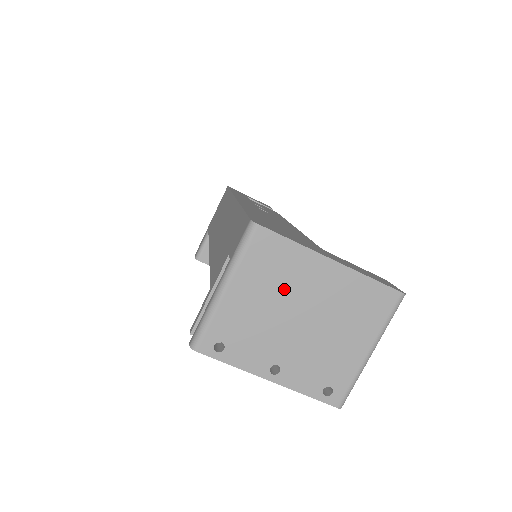
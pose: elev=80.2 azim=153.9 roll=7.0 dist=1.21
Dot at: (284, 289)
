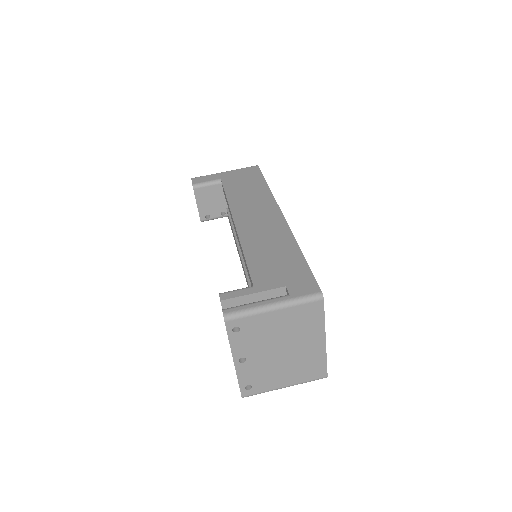
Dot at: (294, 333)
